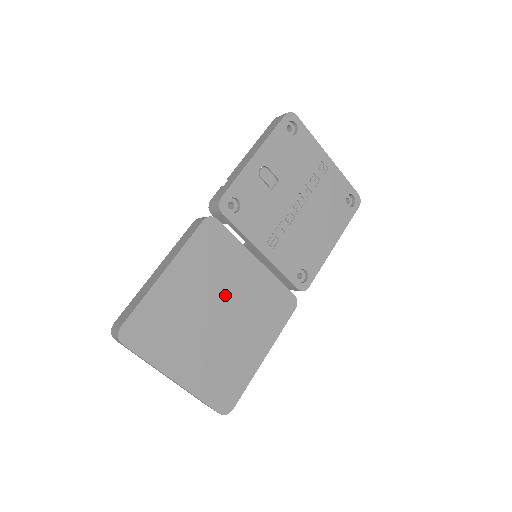
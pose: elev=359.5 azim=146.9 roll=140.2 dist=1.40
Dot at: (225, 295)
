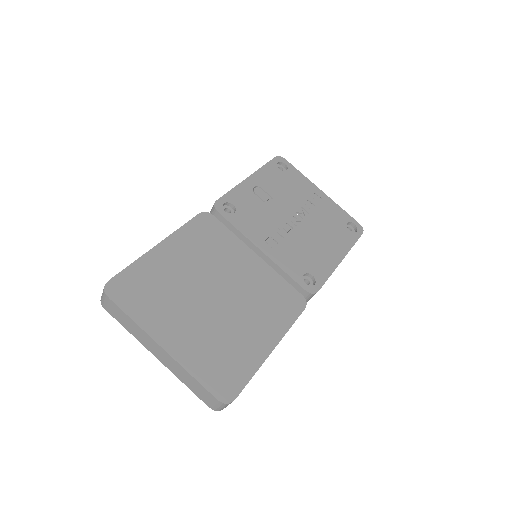
Dot at: (222, 278)
